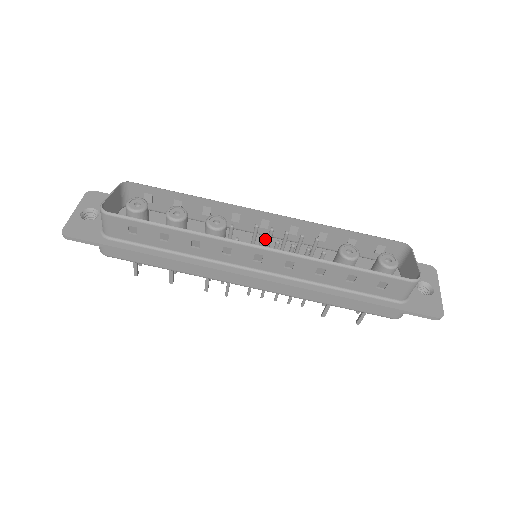
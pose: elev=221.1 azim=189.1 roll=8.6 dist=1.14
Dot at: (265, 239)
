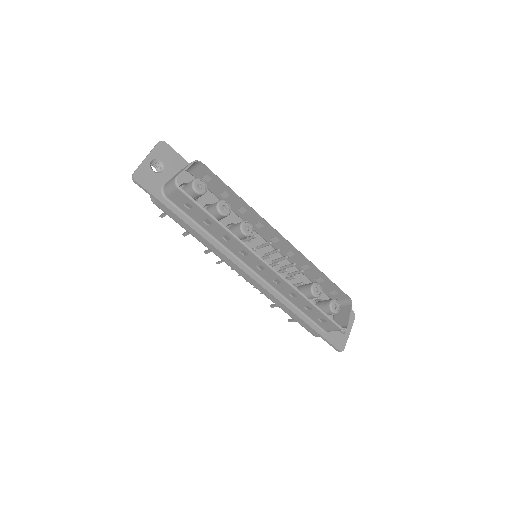
Dot at: (268, 246)
